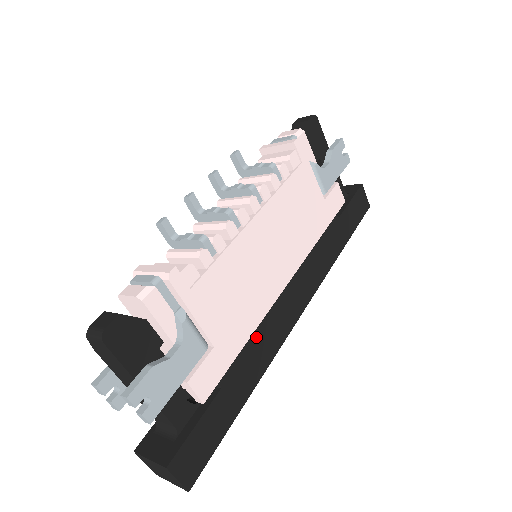
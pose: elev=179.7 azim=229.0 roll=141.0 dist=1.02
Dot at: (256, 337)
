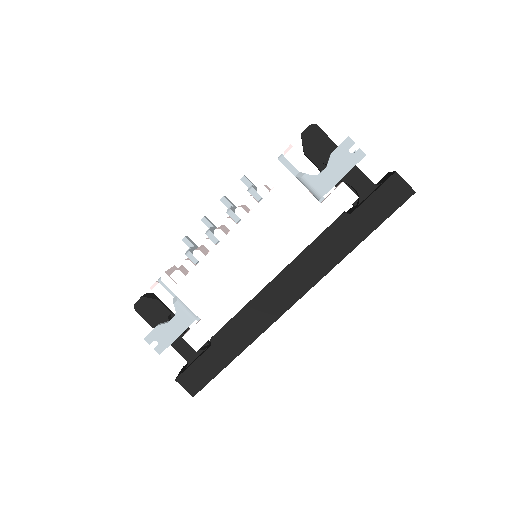
Dot at: (242, 316)
